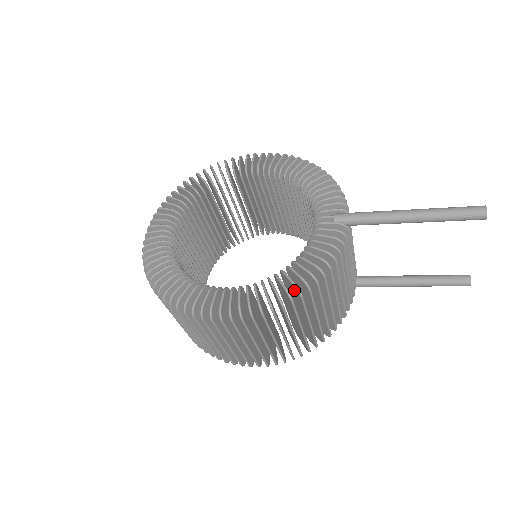
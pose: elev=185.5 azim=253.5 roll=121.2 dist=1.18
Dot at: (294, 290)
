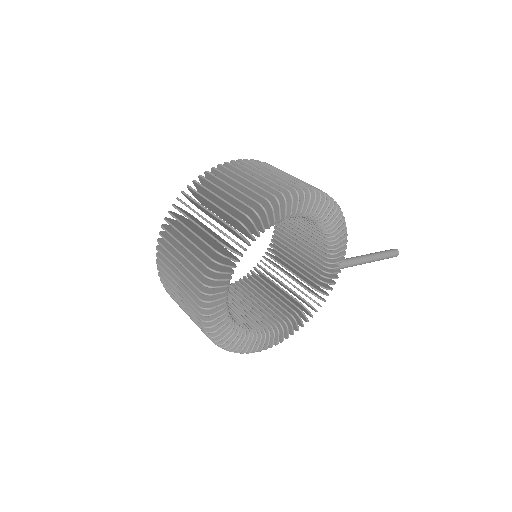
Dot at: (302, 317)
